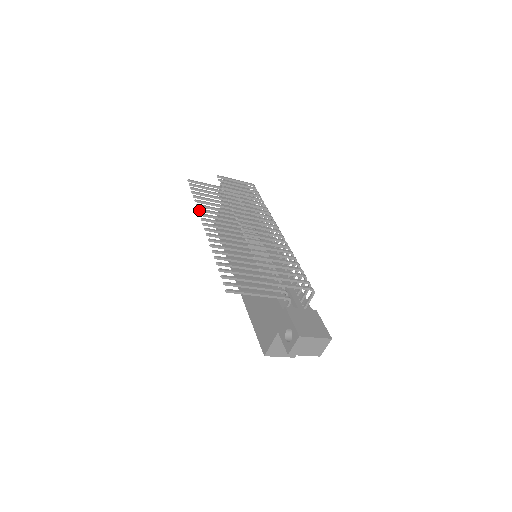
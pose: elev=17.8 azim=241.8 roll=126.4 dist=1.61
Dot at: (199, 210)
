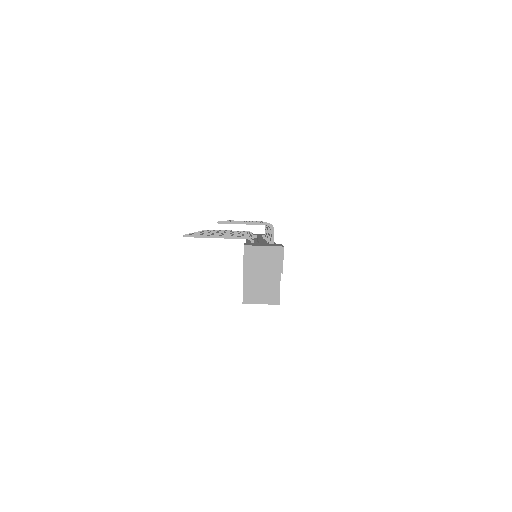
Dot at: occluded
